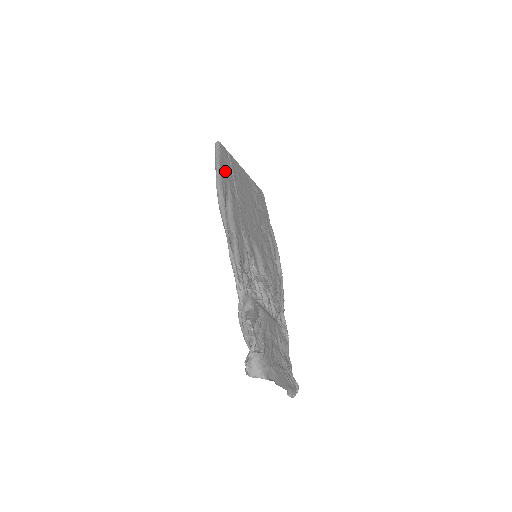
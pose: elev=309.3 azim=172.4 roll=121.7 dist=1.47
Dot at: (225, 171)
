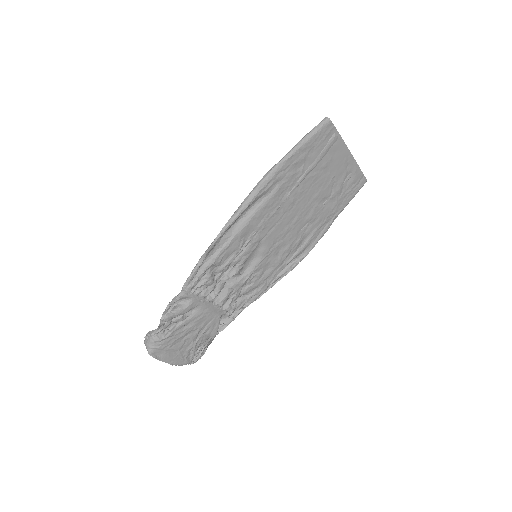
Dot at: (296, 163)
